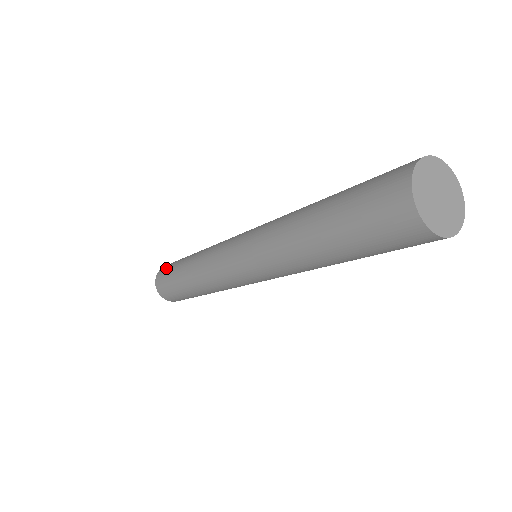
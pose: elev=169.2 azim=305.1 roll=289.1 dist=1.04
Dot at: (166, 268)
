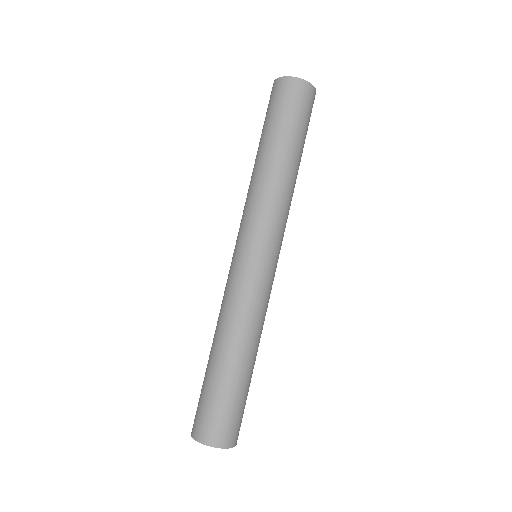
Dot at: occluded
